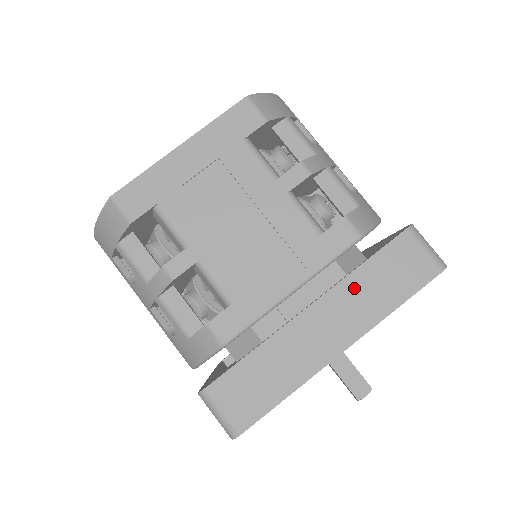
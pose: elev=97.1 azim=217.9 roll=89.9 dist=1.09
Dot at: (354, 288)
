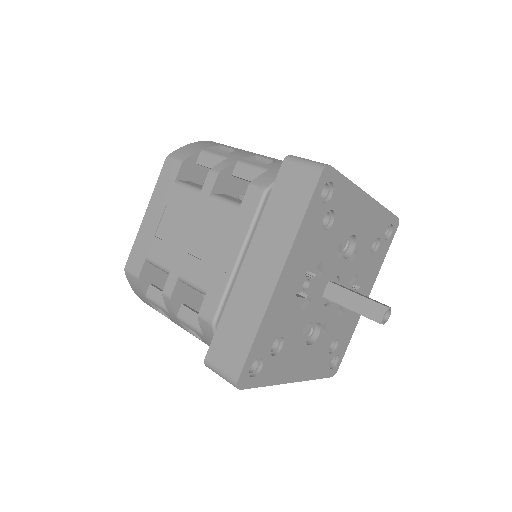
Dot at: (266, 228)
